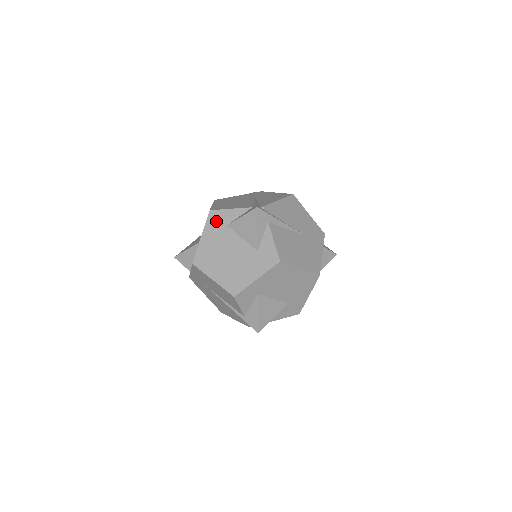
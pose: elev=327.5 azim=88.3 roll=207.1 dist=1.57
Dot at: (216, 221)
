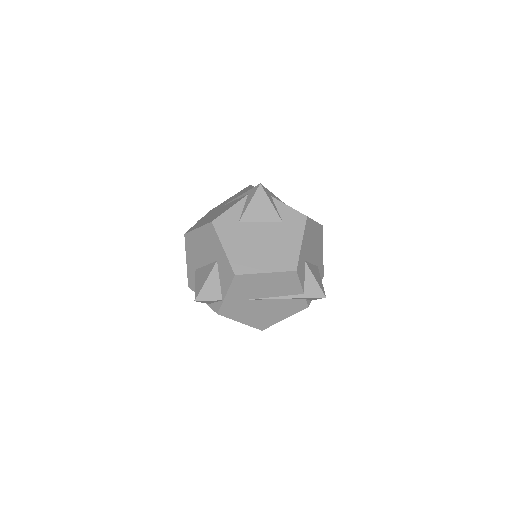
Dot at: (226, 226)
